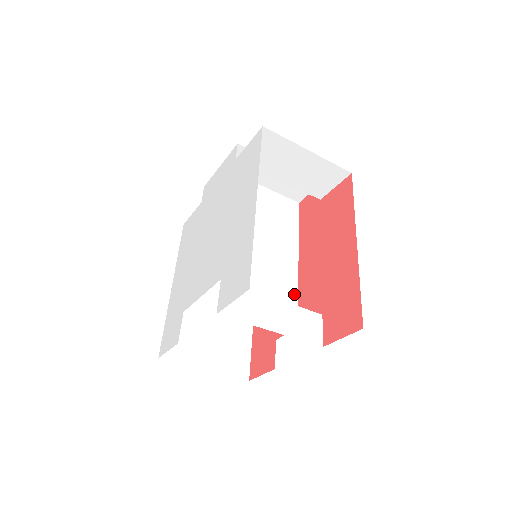
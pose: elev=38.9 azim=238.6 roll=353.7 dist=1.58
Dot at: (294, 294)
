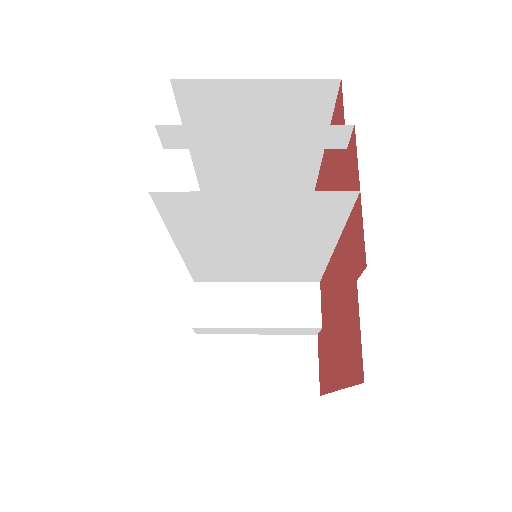
Dot at: (319, 268)
